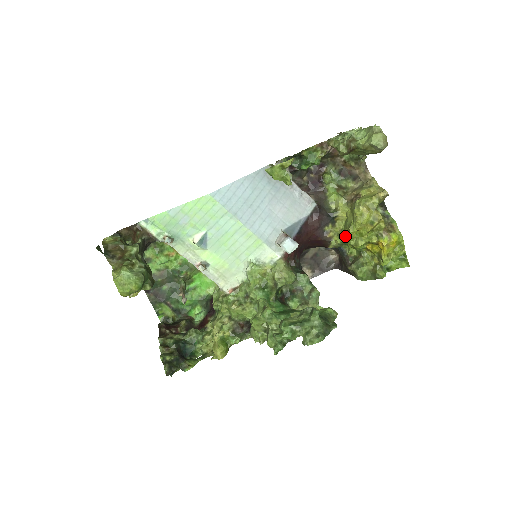
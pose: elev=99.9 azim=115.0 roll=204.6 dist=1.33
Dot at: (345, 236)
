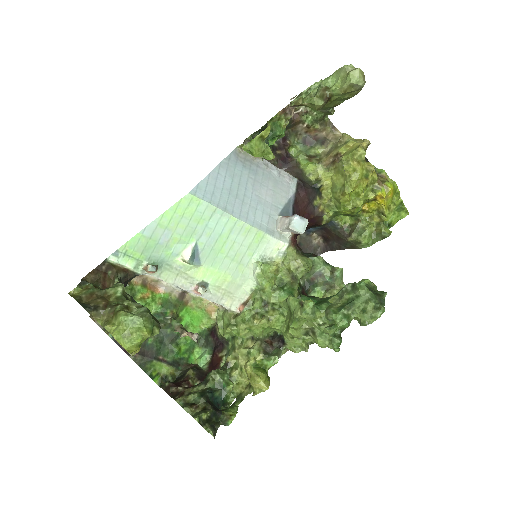
Dot at: (338, 203)
